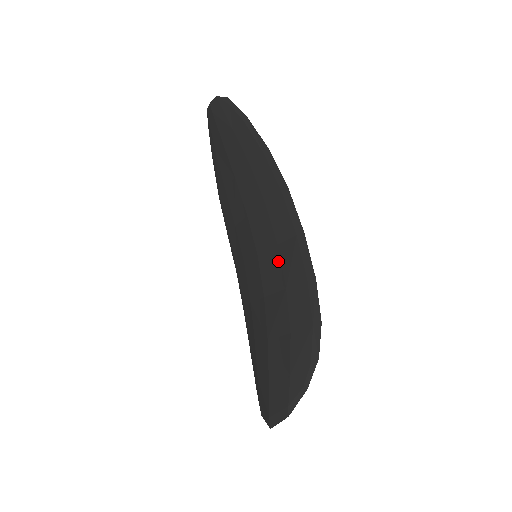
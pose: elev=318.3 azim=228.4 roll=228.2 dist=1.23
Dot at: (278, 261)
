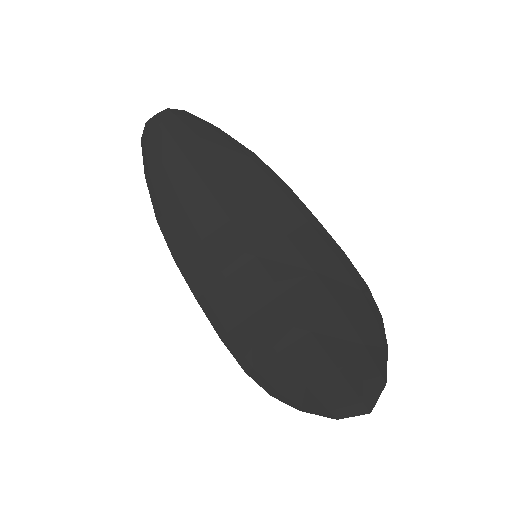
Dot at: (293, 250)
